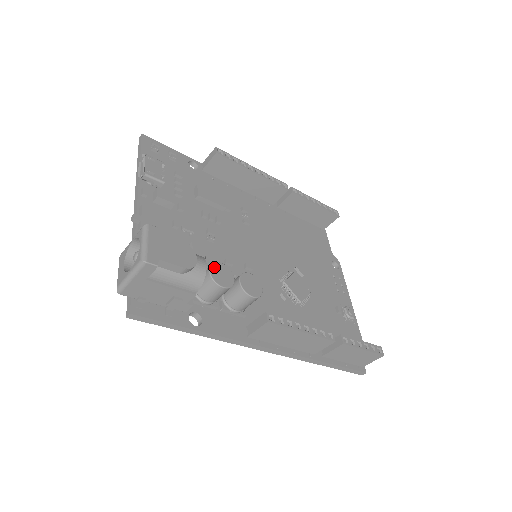
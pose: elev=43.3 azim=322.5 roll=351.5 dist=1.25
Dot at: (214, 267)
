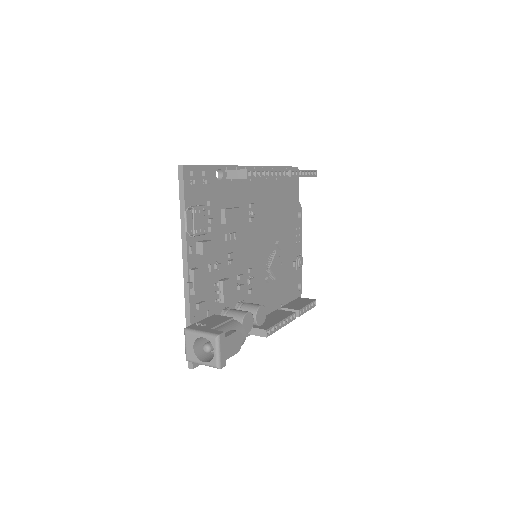
Dot at: (244, 321)
